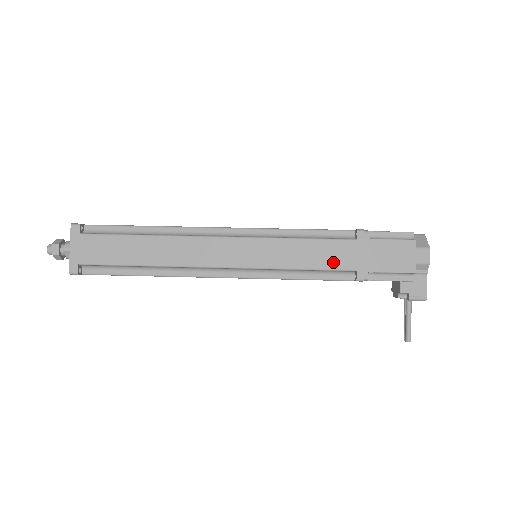
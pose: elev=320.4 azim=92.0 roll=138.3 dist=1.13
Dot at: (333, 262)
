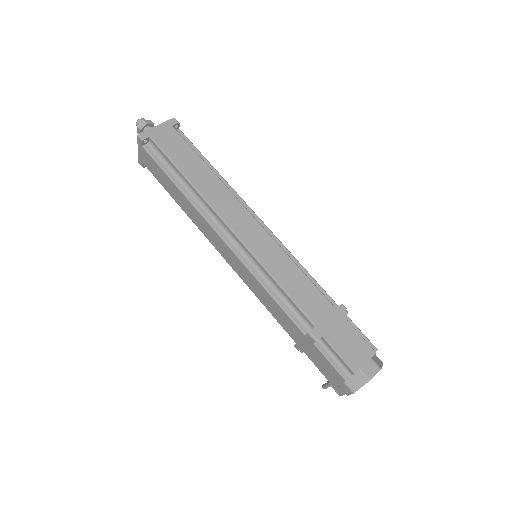
Dot at: (284, 324)
